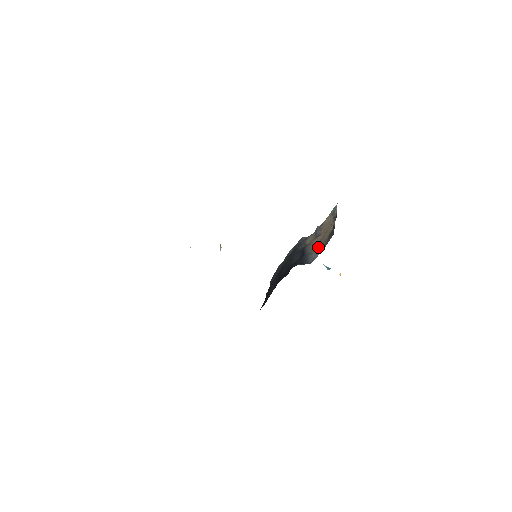
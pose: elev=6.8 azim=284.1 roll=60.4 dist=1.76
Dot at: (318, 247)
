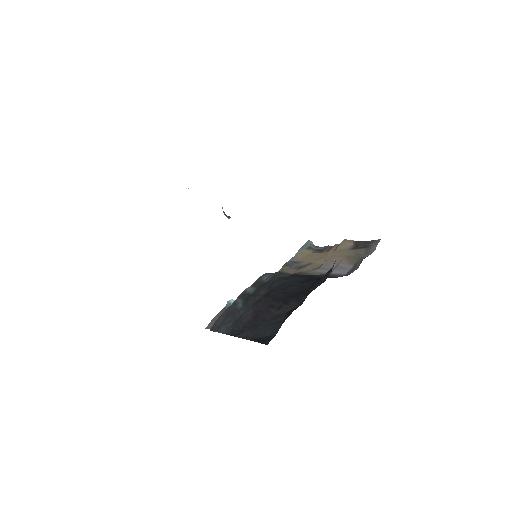
Dot at: (332, 266)
